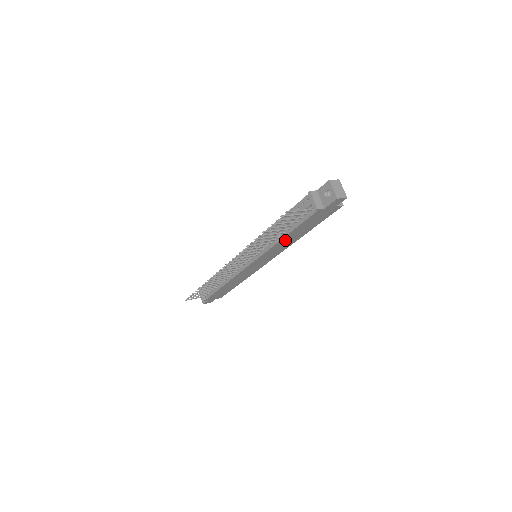
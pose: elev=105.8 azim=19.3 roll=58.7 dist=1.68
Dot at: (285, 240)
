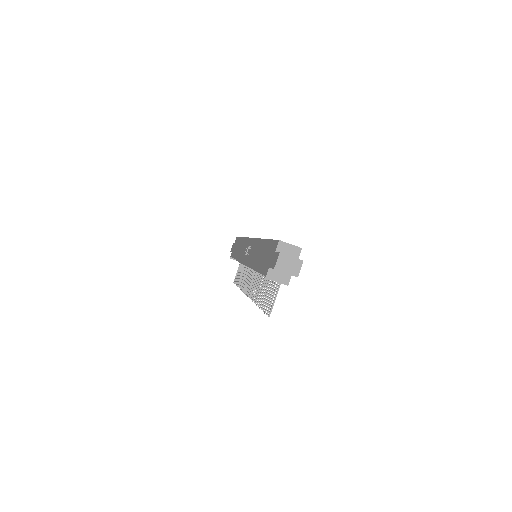
Dot at: occluded
